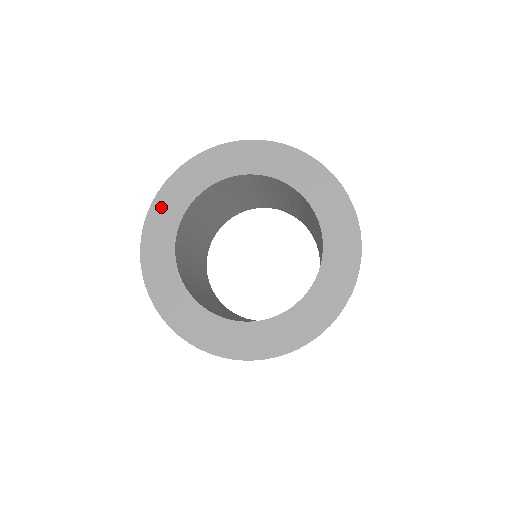
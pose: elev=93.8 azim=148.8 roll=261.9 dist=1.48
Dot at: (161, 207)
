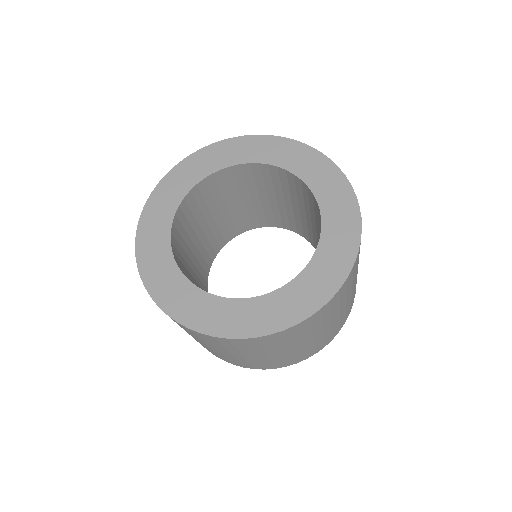
Dot at: (189, 165)
